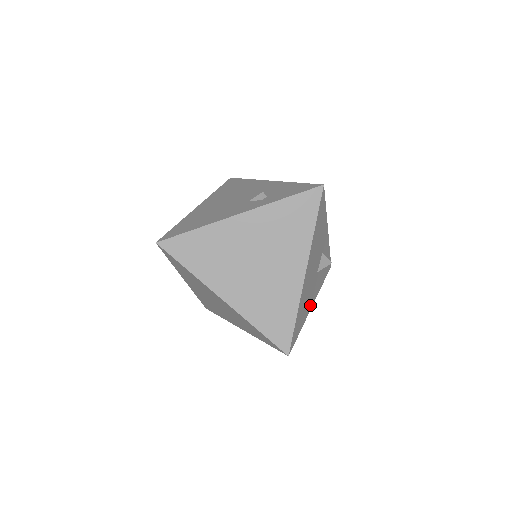
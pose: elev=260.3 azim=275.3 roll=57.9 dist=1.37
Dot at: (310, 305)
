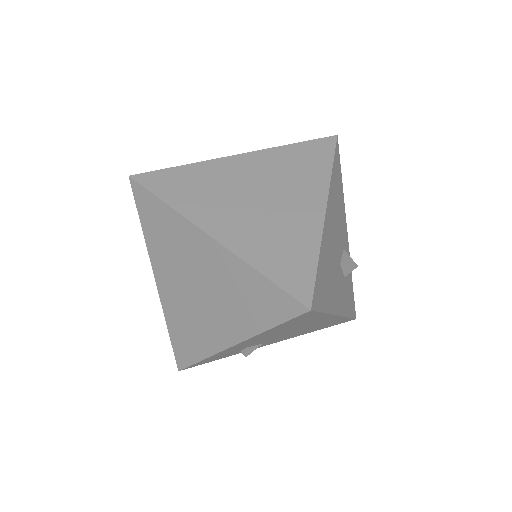
Dot at: (335, 304)
